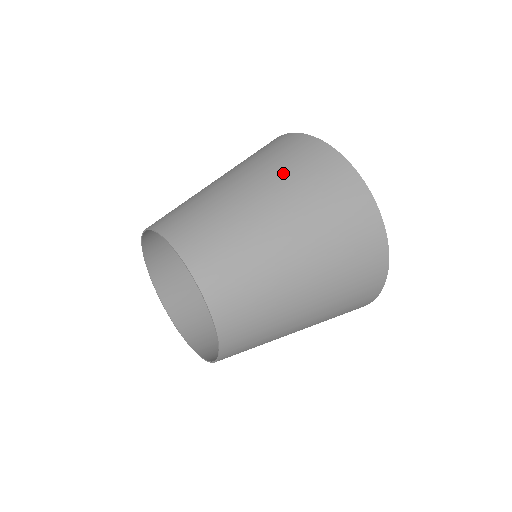
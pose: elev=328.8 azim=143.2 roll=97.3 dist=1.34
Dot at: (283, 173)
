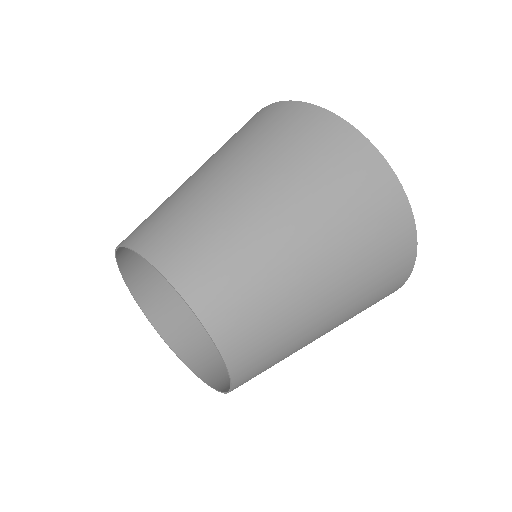
Dot at: (261, 145)
